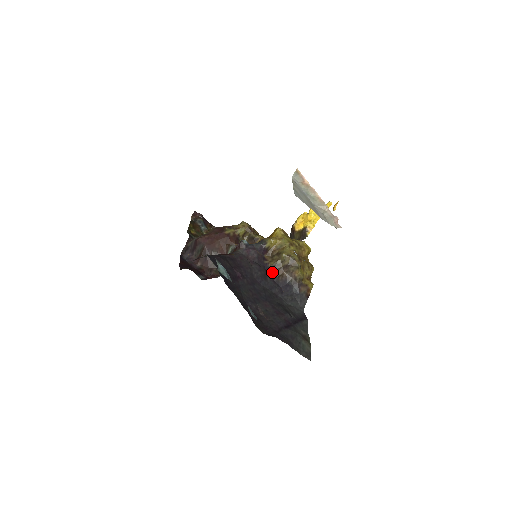
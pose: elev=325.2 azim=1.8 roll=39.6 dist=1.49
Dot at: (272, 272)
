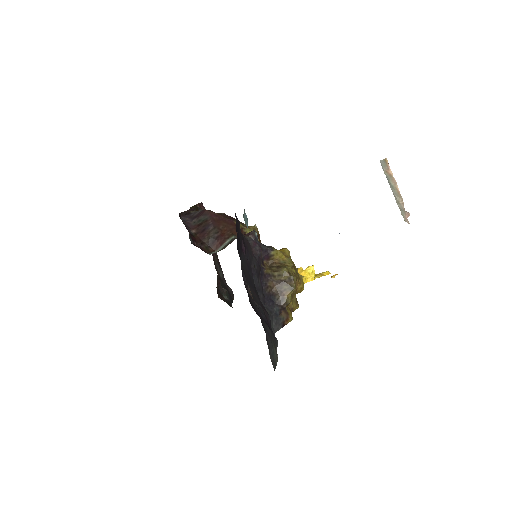
Dot at: (265, 278)
